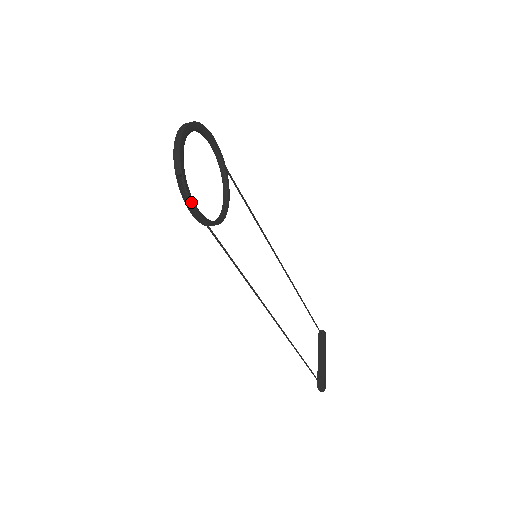
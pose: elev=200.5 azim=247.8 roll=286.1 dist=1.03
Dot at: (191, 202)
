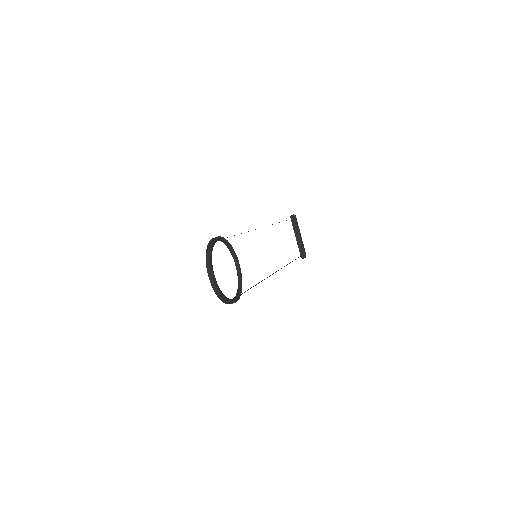
Dot at: (232, 303)
